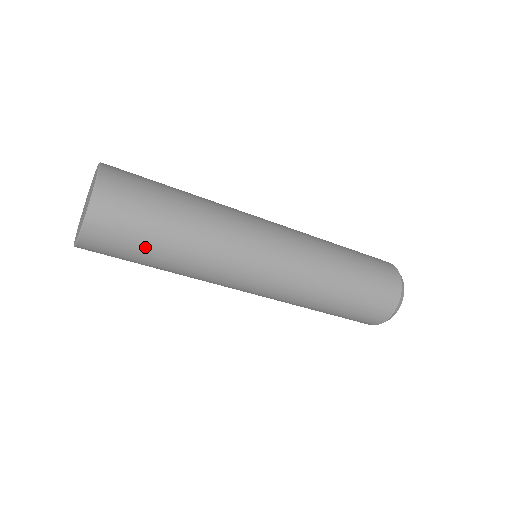
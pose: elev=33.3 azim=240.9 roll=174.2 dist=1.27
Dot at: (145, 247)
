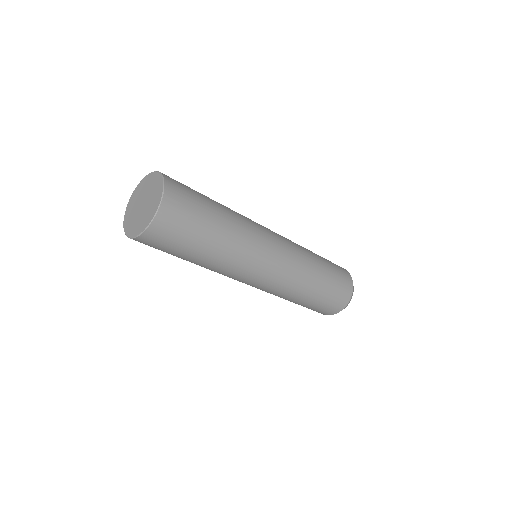
Dot at: (196, 237)
